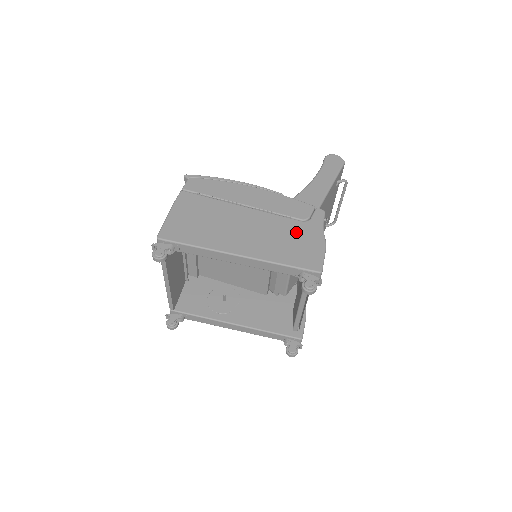
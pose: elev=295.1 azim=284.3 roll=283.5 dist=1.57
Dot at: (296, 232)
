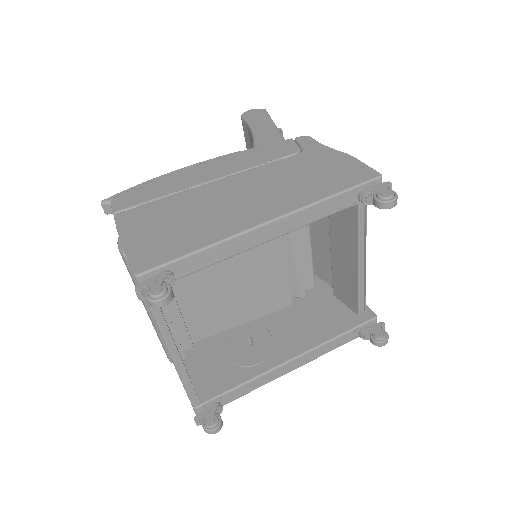
Dot at: (304, 165)
